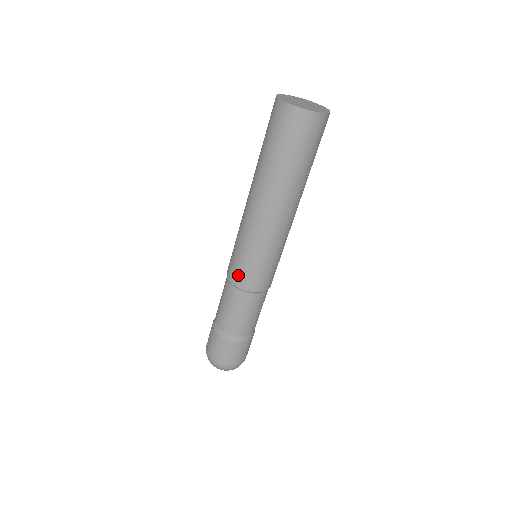
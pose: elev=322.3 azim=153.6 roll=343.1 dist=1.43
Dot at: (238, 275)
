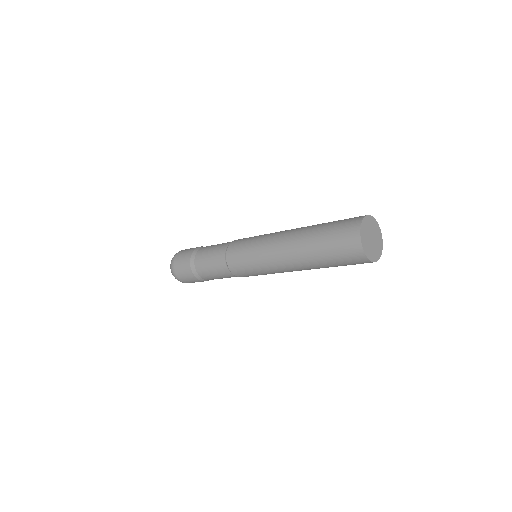
Dot at: (238, 270)
